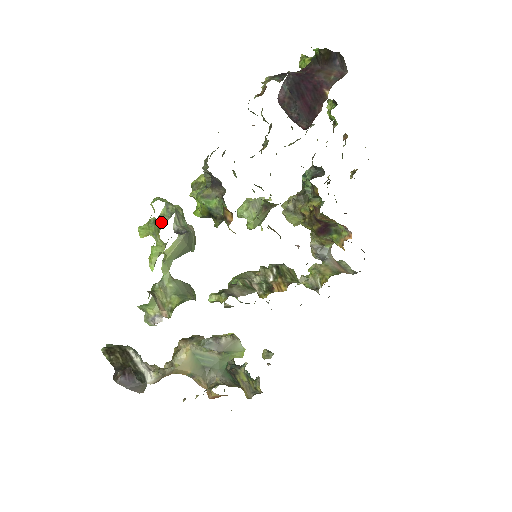
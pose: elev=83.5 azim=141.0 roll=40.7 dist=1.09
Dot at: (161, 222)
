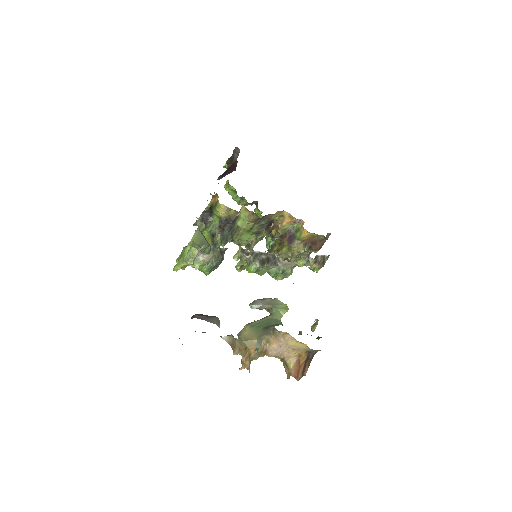
Dot at: (184, 249)
